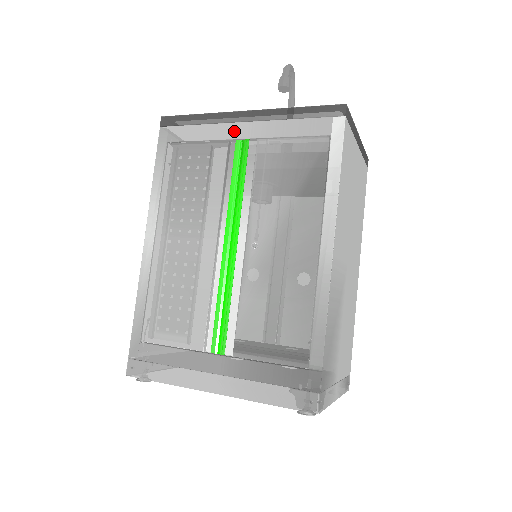
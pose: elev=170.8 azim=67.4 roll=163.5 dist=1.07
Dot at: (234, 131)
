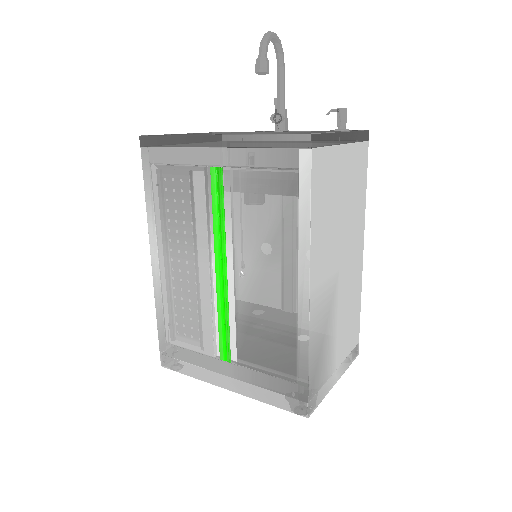
Dot at: (207, 157)
